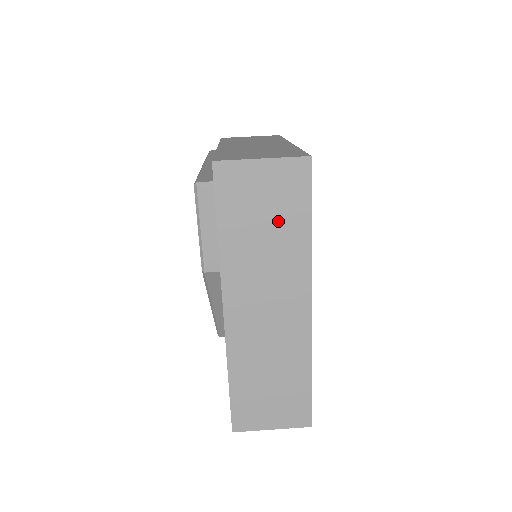
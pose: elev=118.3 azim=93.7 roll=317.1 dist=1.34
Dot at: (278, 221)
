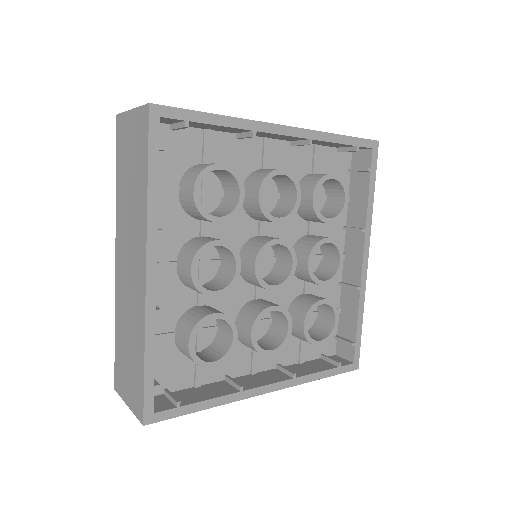
Dot at: occluded
